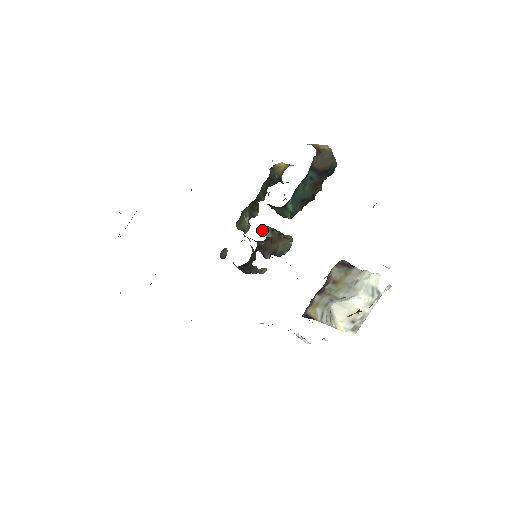
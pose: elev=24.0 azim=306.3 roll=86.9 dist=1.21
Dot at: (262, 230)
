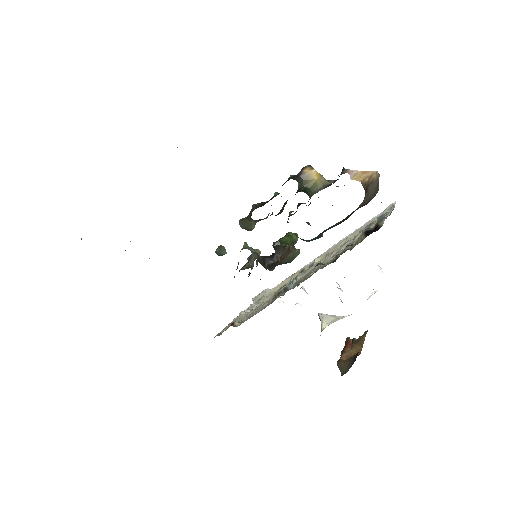
Dot at: (272, 245)
